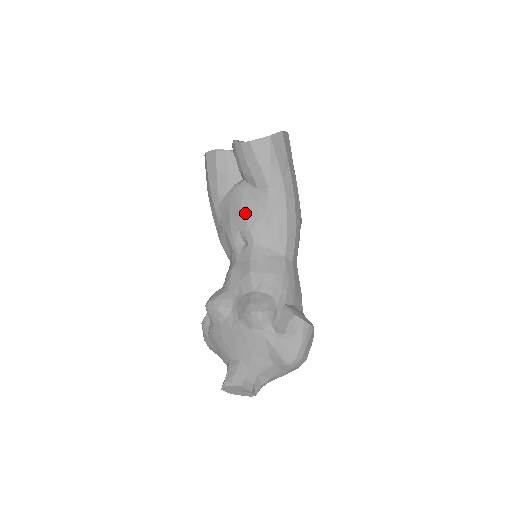
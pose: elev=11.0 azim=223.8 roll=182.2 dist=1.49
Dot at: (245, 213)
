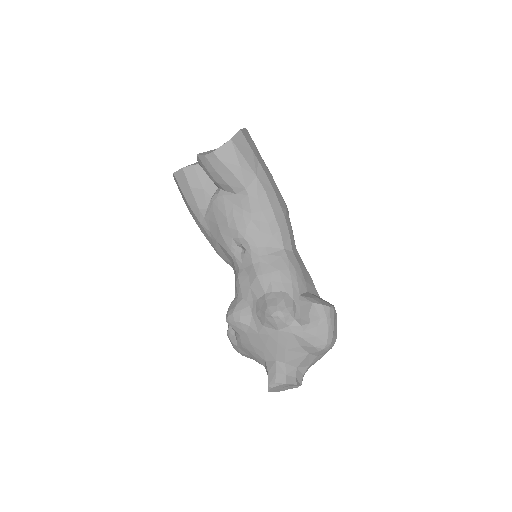
Dot at: (232, 221)
